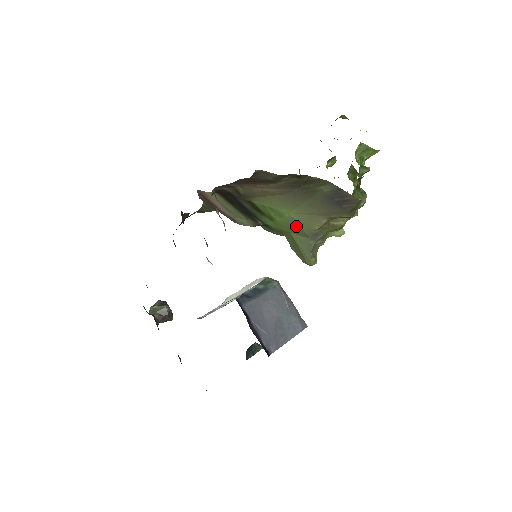
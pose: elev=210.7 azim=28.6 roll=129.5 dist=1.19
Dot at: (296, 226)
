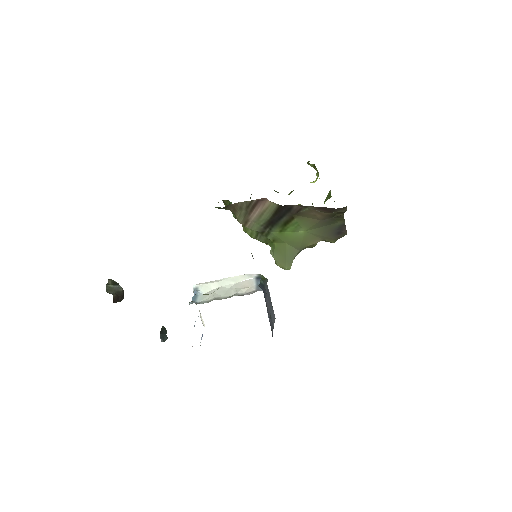
Dot at: (298, 240)
